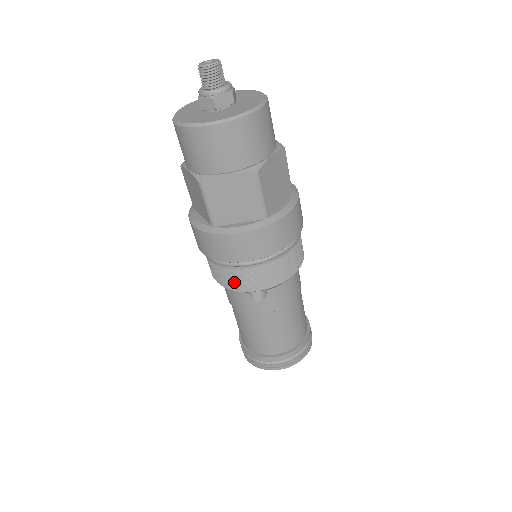
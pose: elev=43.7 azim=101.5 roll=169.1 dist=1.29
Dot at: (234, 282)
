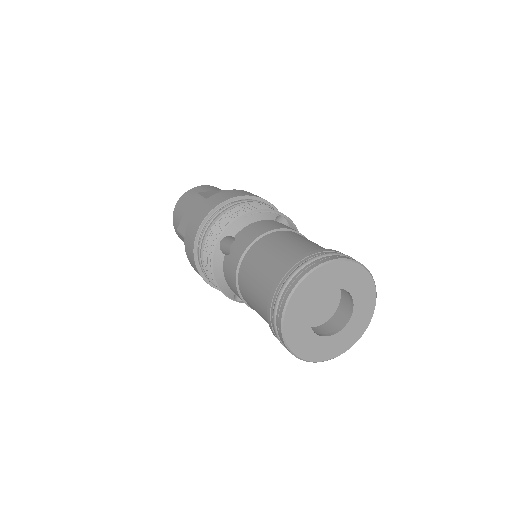
Dot at: (208, 255)
